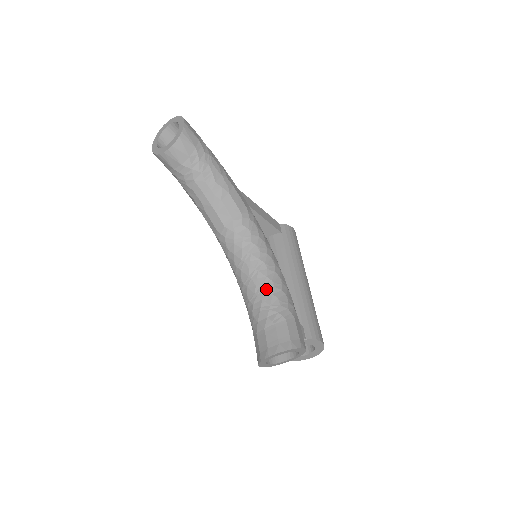
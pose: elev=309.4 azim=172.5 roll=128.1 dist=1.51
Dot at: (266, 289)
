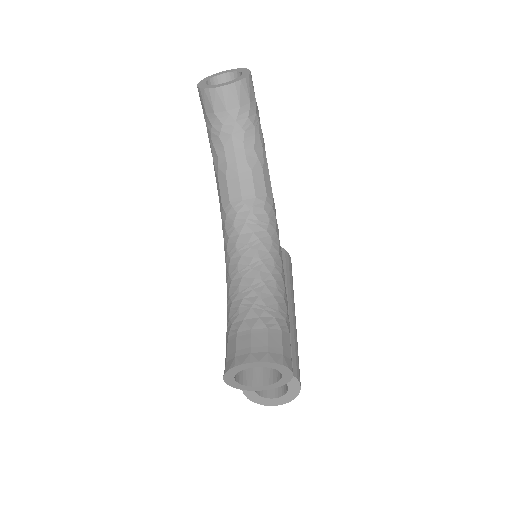
Dot at: (267, 286)
